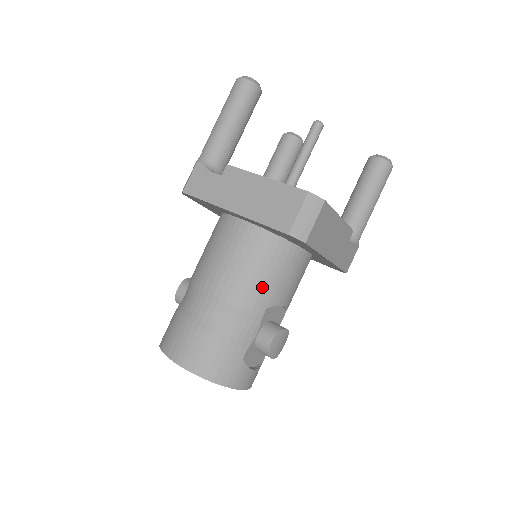
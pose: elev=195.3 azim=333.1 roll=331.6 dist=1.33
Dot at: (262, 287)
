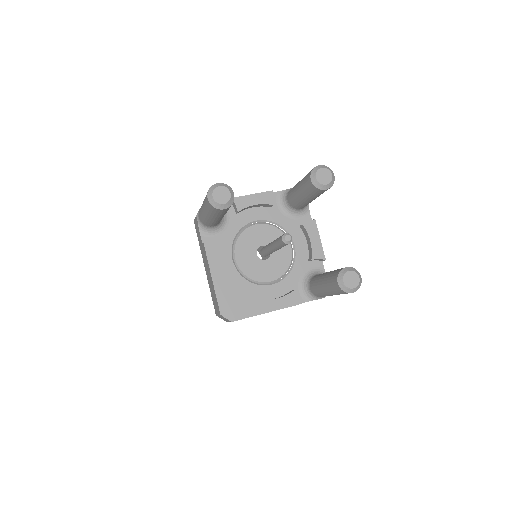
Dot at: occluded
